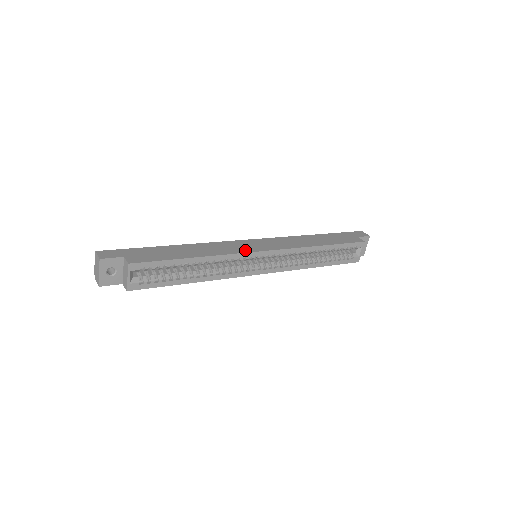
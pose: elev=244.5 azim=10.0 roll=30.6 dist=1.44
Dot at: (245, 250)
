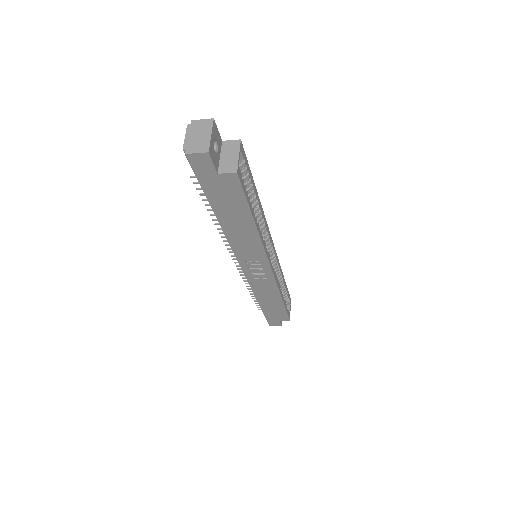
Dot at: occluded
